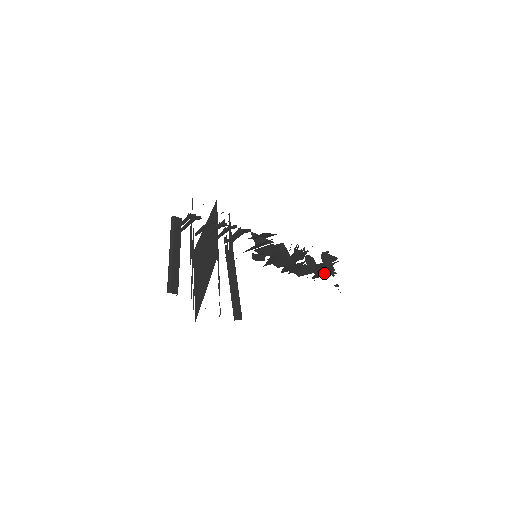
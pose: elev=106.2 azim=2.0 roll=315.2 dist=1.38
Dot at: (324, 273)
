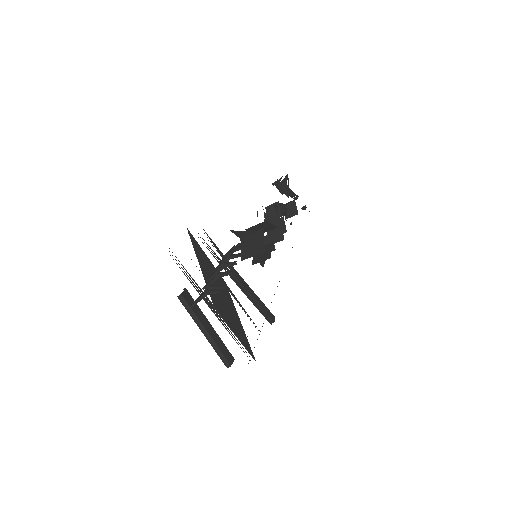
Dot at: (296, 210)
